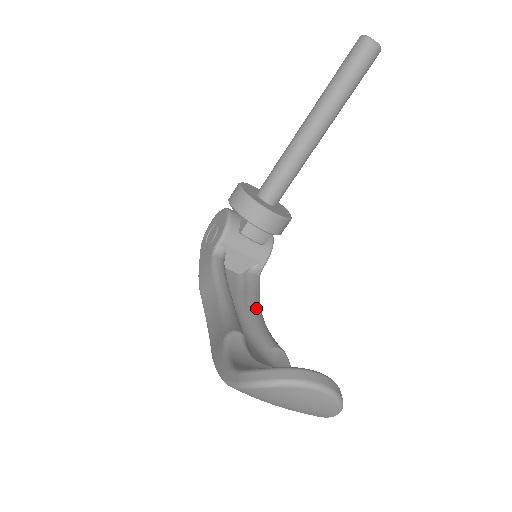
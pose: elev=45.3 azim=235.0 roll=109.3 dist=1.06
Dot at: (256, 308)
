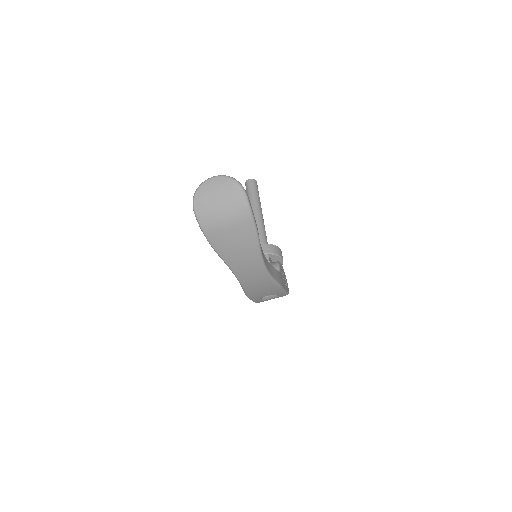
Dot at: occluded
